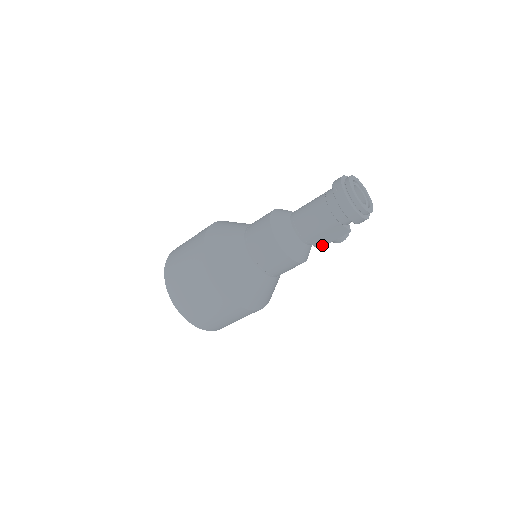
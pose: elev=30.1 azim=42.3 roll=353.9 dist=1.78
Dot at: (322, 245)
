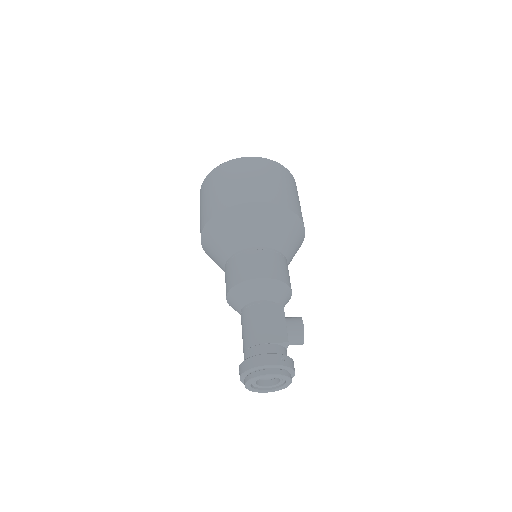
Dot at: occluded
